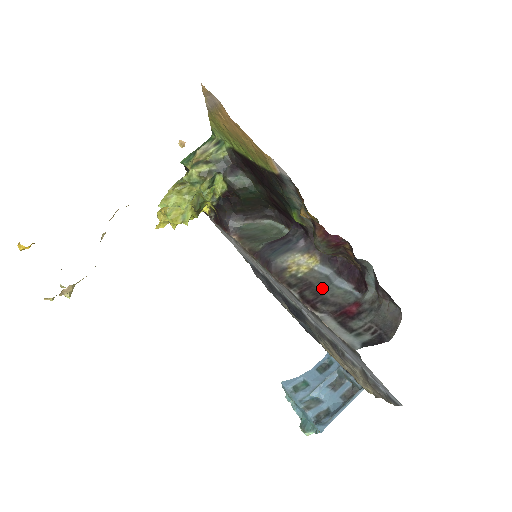
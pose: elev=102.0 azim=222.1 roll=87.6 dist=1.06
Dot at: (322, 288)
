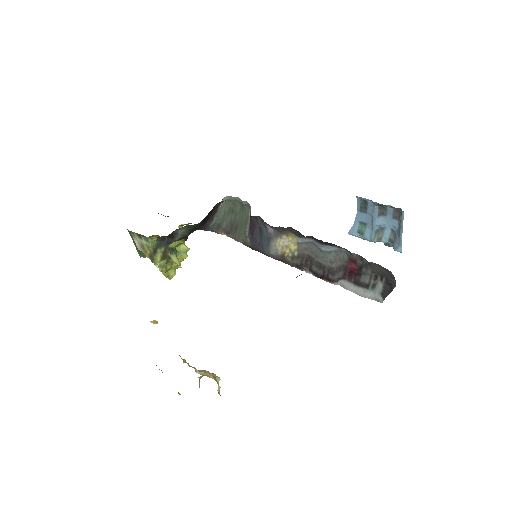
Dot at: (319, 259)
